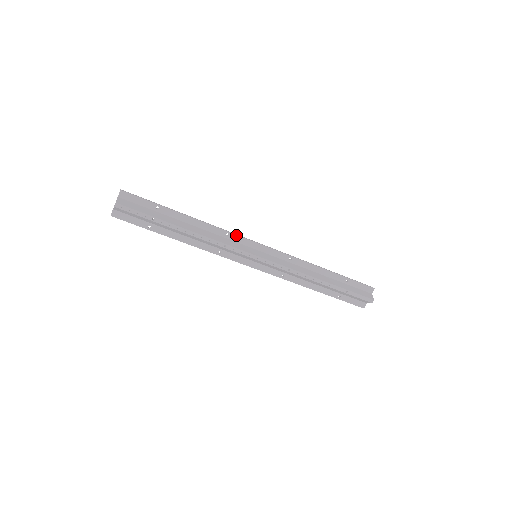
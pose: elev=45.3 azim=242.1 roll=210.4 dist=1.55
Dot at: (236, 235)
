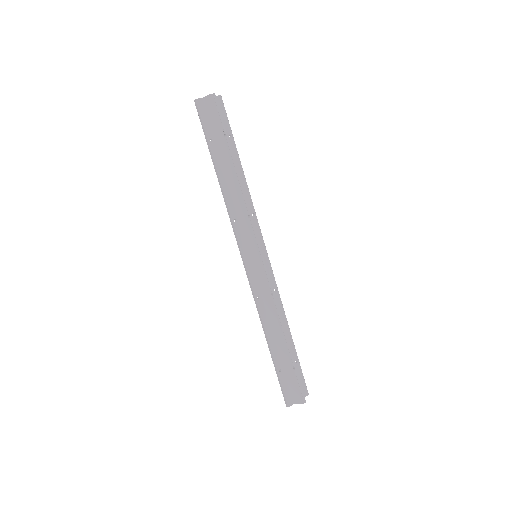
Dot at: (258, 223)
